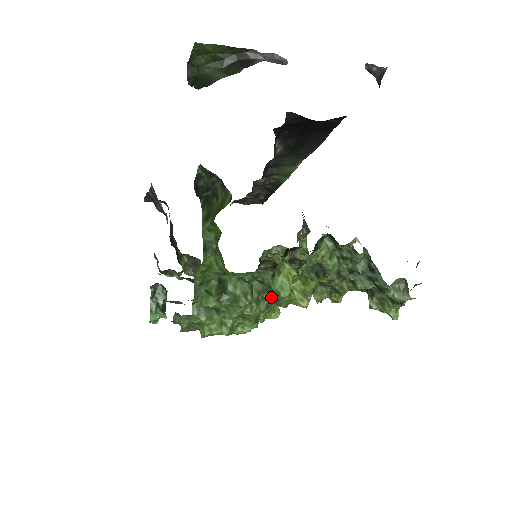
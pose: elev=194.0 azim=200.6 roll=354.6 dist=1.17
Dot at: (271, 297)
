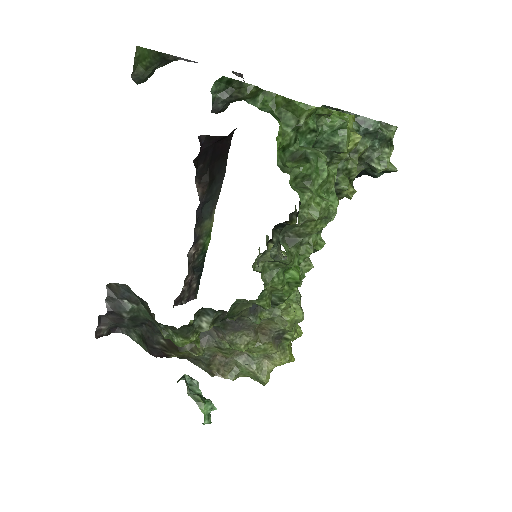
Dot at: occluded
